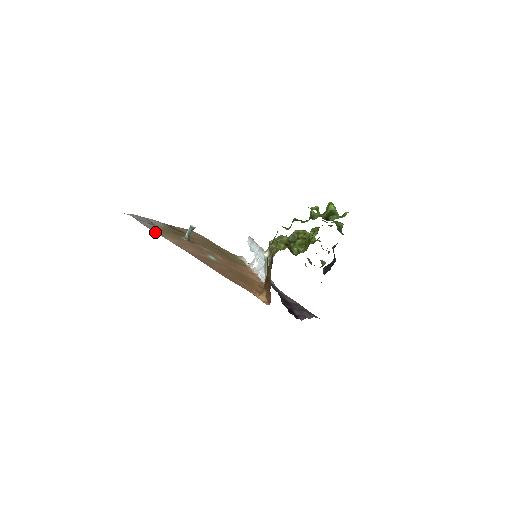
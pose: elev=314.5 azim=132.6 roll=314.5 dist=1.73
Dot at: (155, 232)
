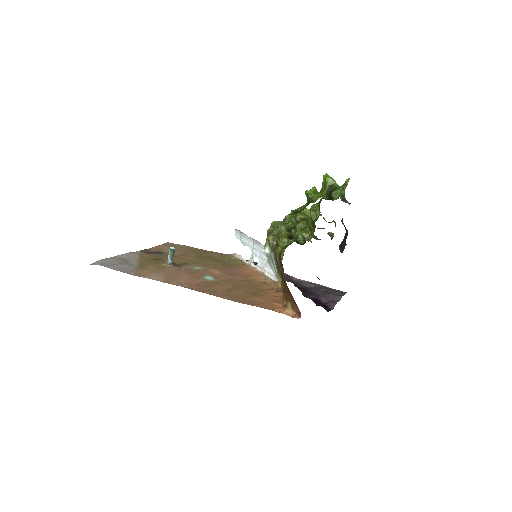
Dot at: (134, 275)
